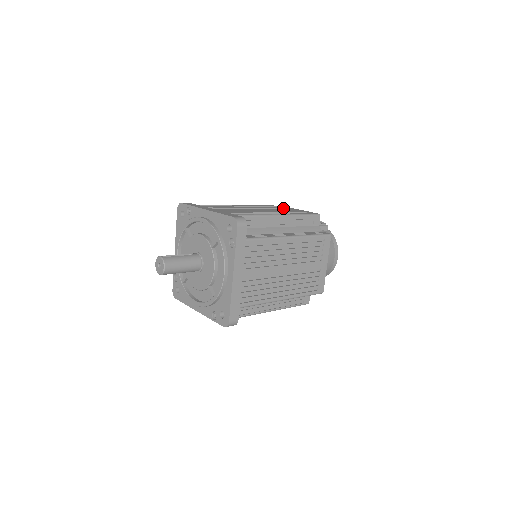
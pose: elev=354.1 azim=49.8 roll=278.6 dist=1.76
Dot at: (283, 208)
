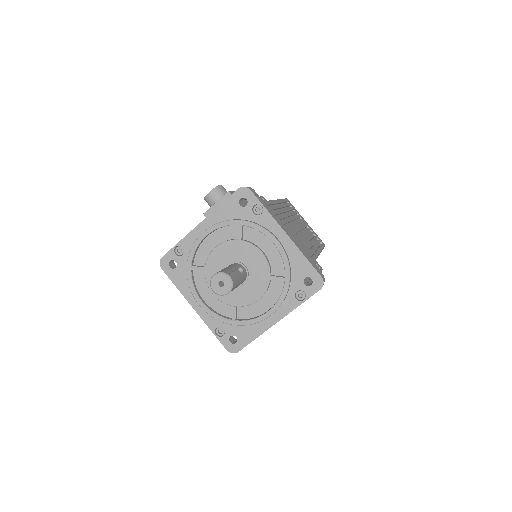
Dot at: occluded
